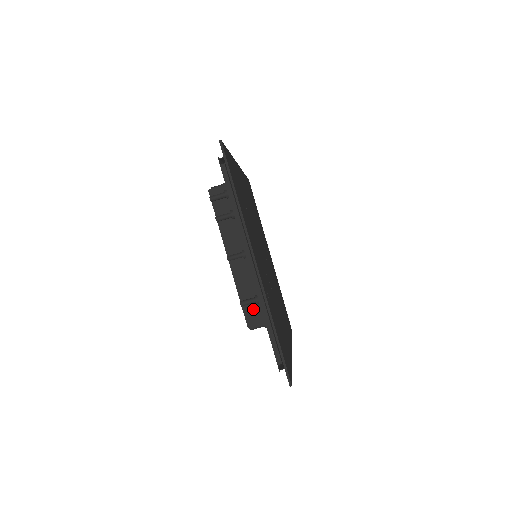
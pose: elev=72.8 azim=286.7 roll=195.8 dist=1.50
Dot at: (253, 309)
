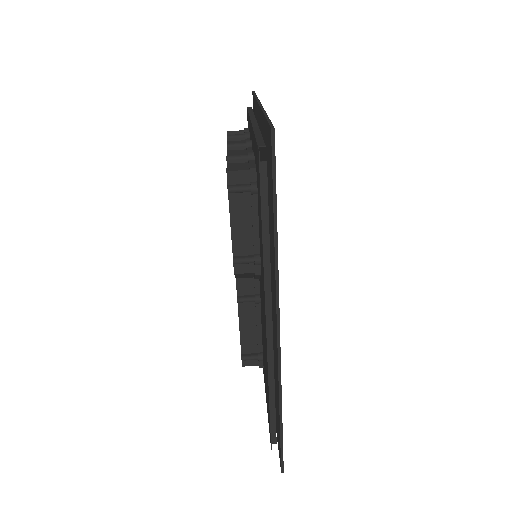
Dot at: (241, 165)
